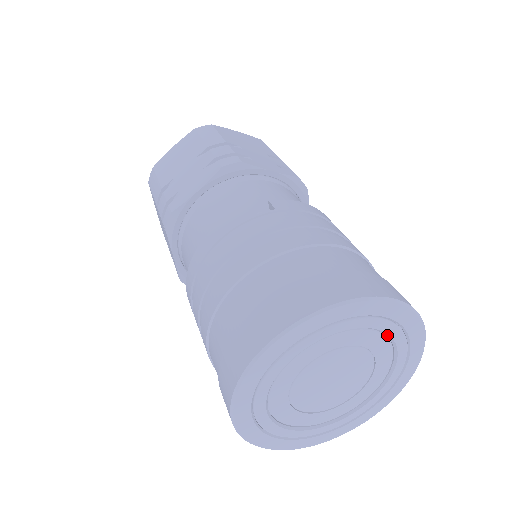
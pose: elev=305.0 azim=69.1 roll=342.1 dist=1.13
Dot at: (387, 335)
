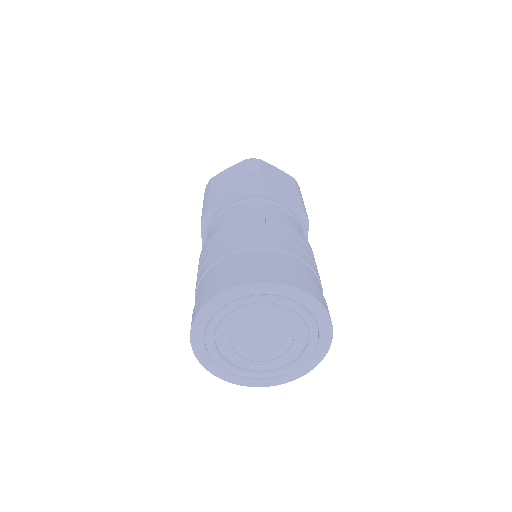
Dot at: (302, 318)
